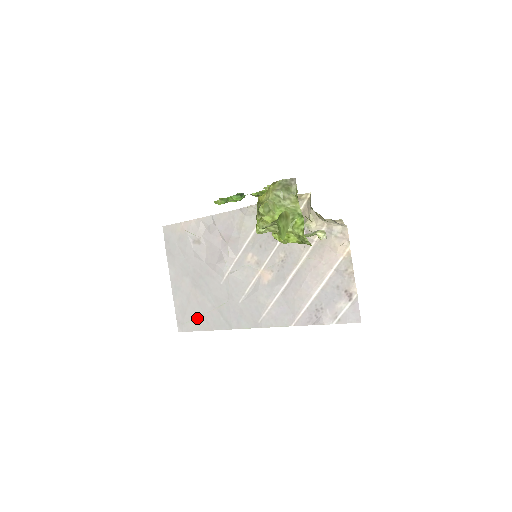
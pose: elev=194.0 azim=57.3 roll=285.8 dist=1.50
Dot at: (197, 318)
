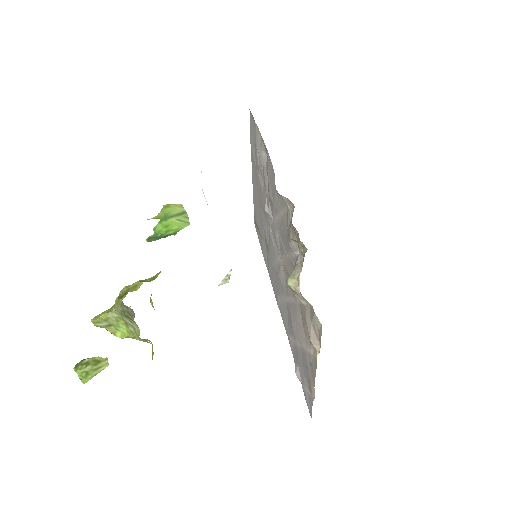
Dot at: (259, 232)
